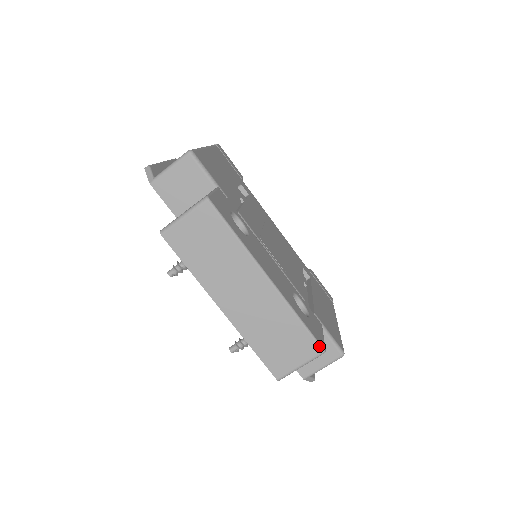
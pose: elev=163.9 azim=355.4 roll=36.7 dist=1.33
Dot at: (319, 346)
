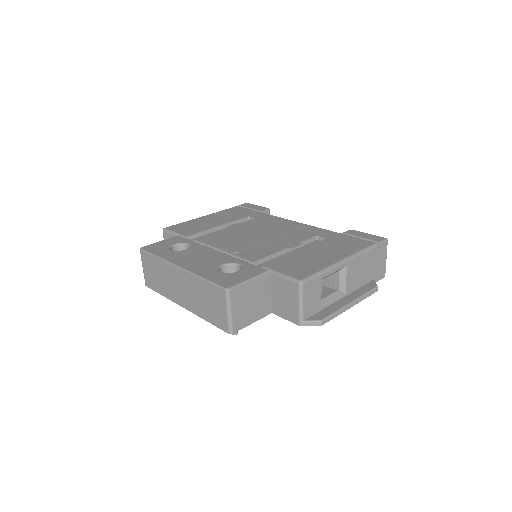
Dot at: (221, 288)
